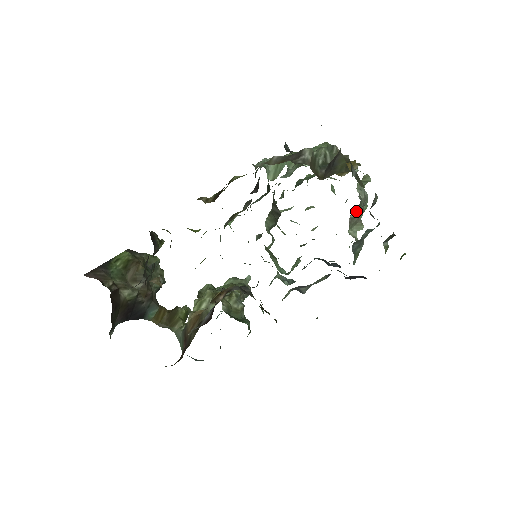
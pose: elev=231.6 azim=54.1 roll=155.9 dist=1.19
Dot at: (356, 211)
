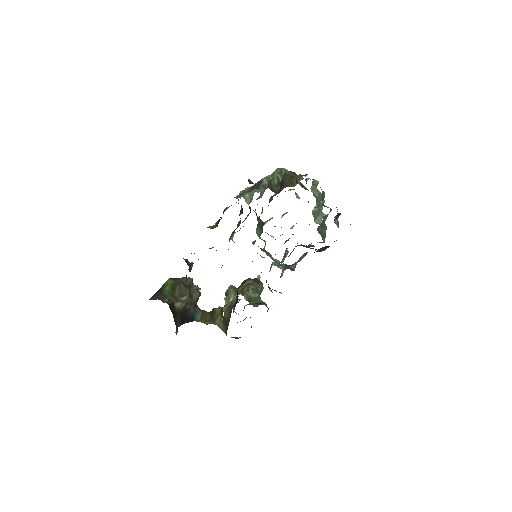
Dot at: (315, 206)
